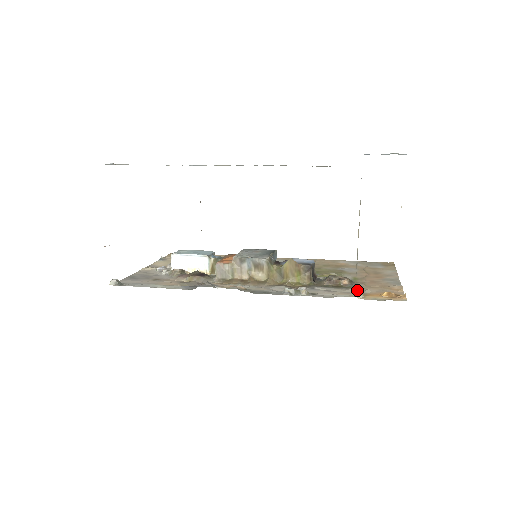
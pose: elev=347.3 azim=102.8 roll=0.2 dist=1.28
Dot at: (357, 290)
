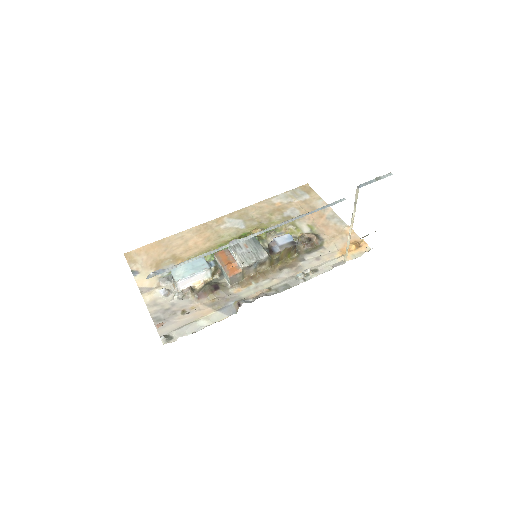
Dot at: (331, 247)
